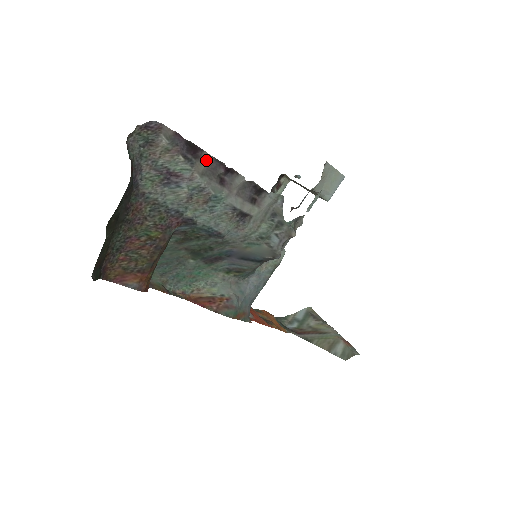
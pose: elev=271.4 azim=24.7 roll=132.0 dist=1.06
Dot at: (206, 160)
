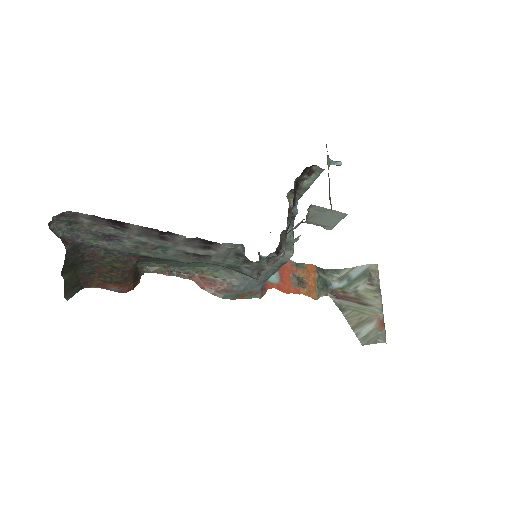
Dot at: (136, 228)
